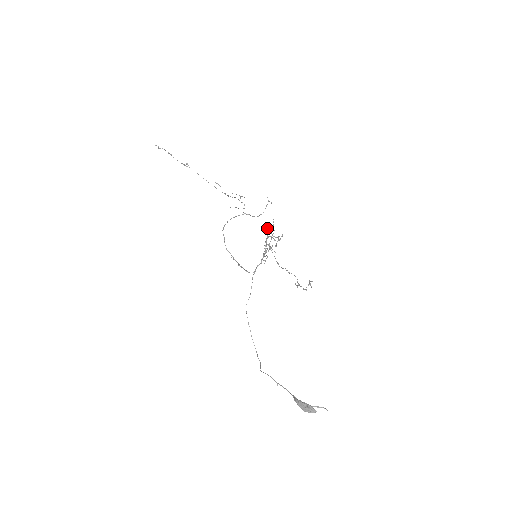
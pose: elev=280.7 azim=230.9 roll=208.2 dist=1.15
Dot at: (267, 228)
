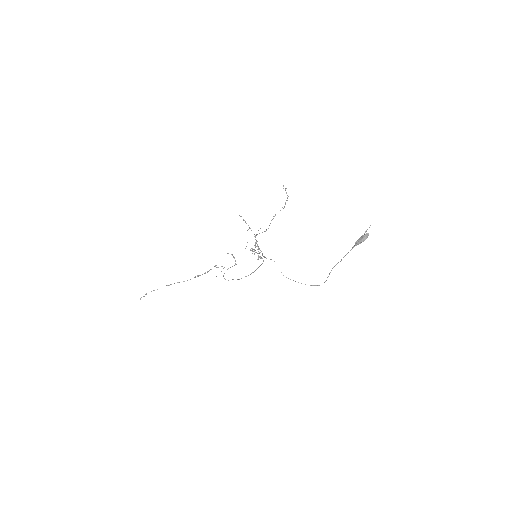
Dot at: (245, 248)
